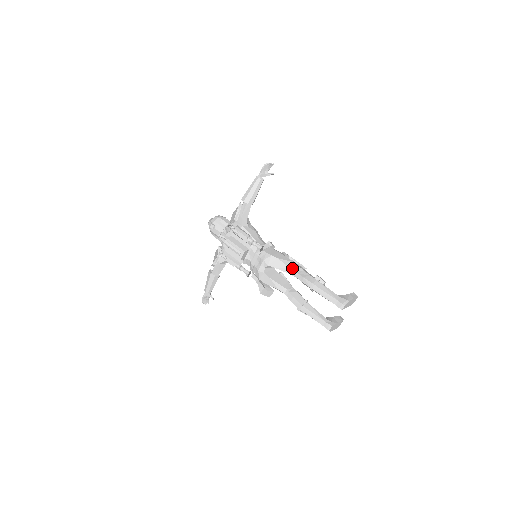
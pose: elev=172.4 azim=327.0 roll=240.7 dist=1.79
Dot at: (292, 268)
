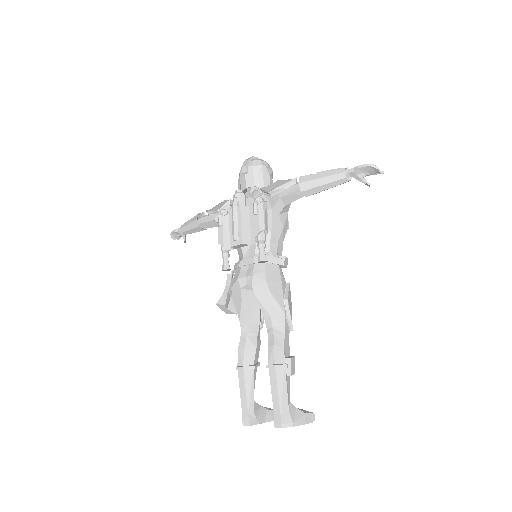
Dot at: (274, 319)
